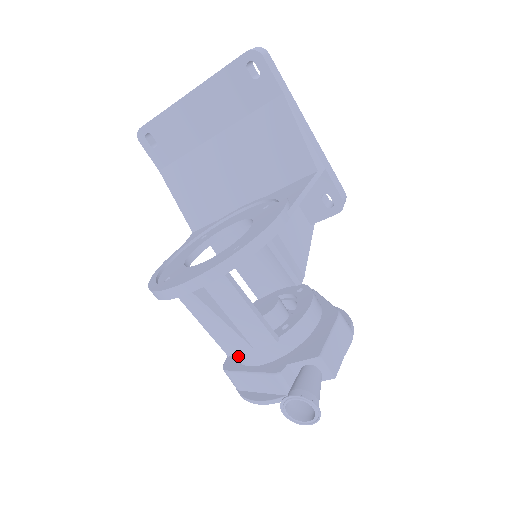
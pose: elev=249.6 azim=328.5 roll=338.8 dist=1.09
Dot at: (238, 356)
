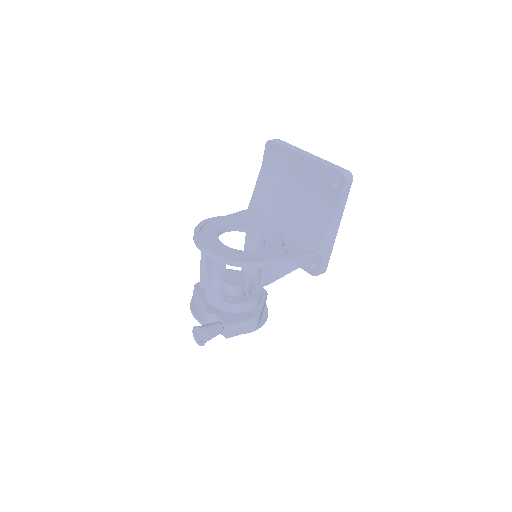
Dot at: (204, 289)
